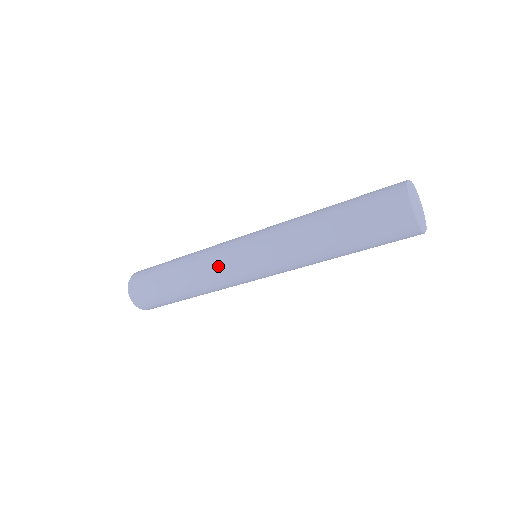
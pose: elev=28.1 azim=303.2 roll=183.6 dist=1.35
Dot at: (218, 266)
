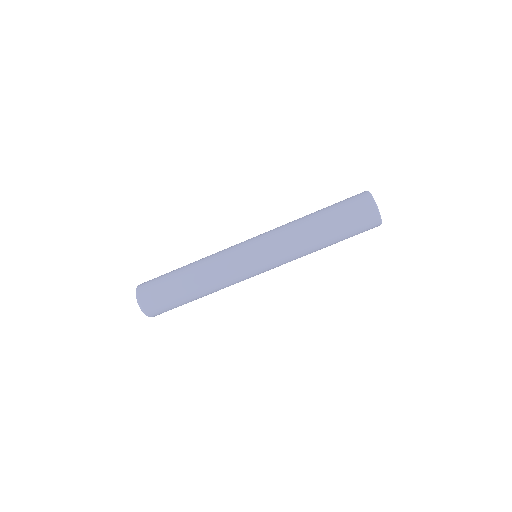
Dot at: (230, 263)
